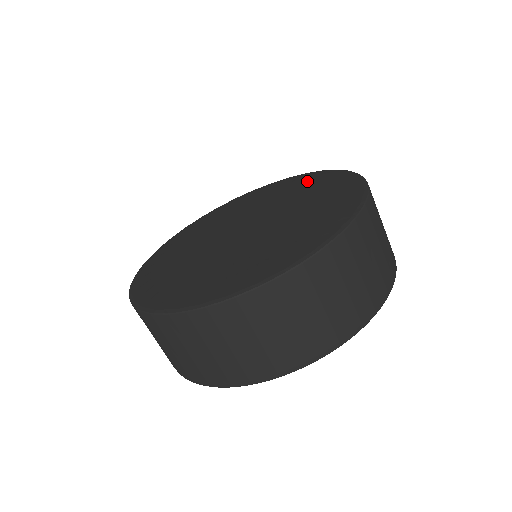
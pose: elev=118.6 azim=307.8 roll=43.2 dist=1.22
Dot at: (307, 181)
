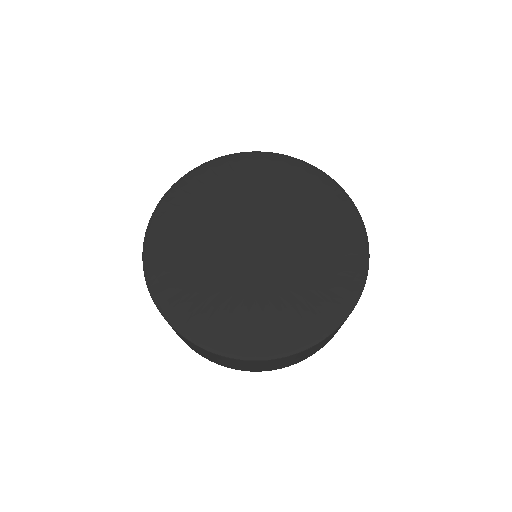
Dot at: (341, 241)
